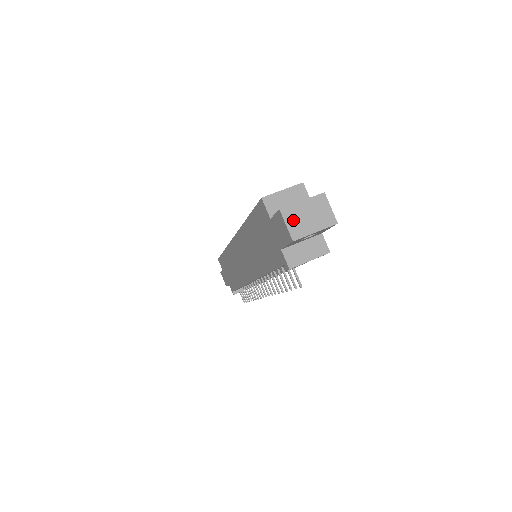
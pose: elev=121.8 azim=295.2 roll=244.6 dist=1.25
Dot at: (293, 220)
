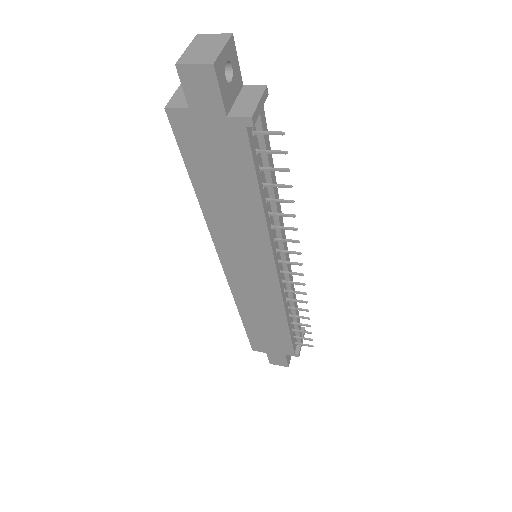
Dot at: (195, 59)
